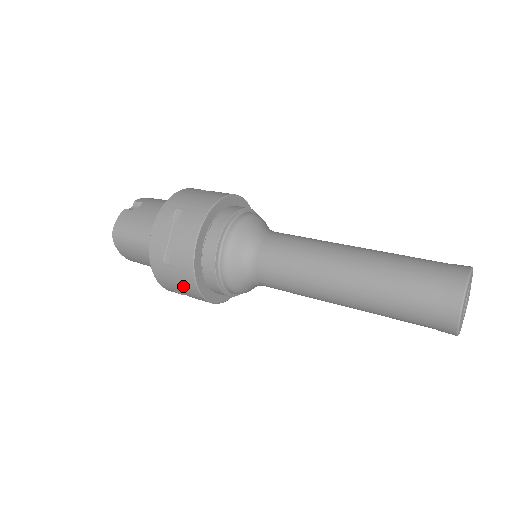
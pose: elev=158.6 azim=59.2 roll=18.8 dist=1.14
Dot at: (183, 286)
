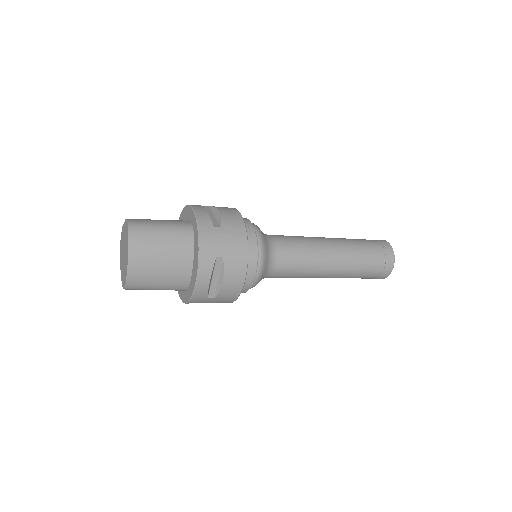
Dot at: (232, 248)
